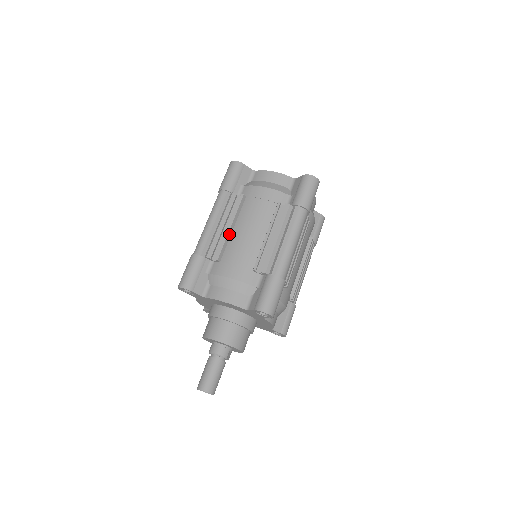
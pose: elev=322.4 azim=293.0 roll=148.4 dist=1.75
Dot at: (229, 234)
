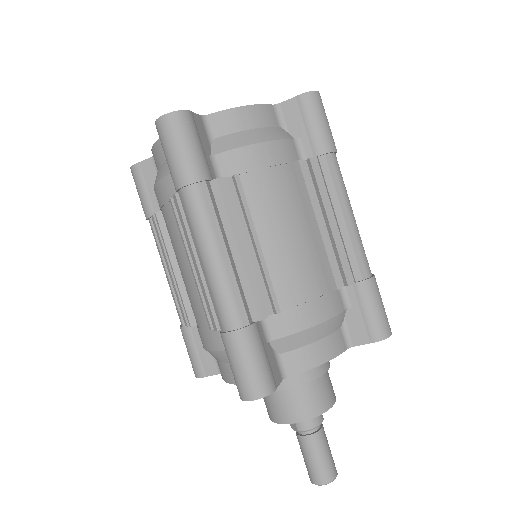
Dot at: (263, 257)
